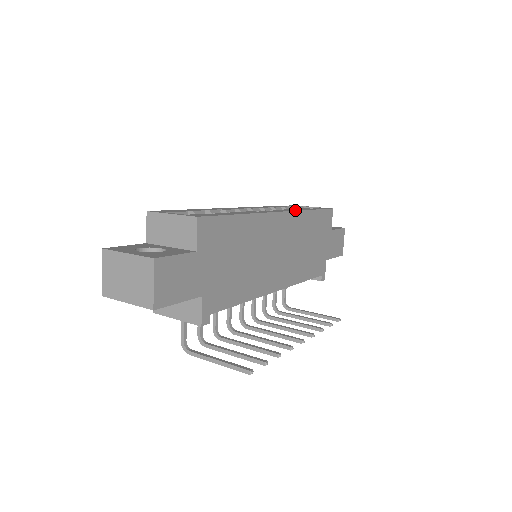
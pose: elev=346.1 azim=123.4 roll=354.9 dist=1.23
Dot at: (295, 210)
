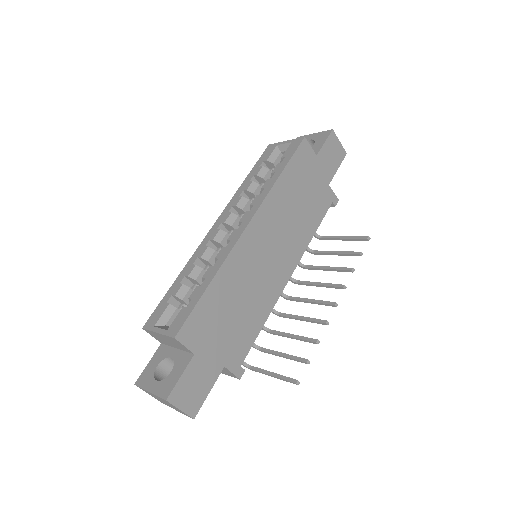
Dot at: (262, 200)
